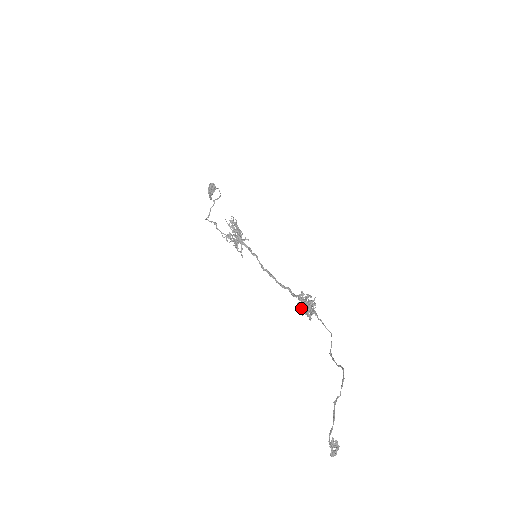
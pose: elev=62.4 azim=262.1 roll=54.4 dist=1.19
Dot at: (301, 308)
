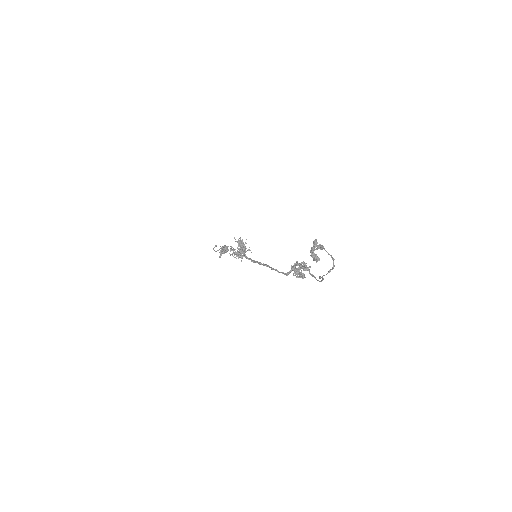
Dot at: (293, 273)
